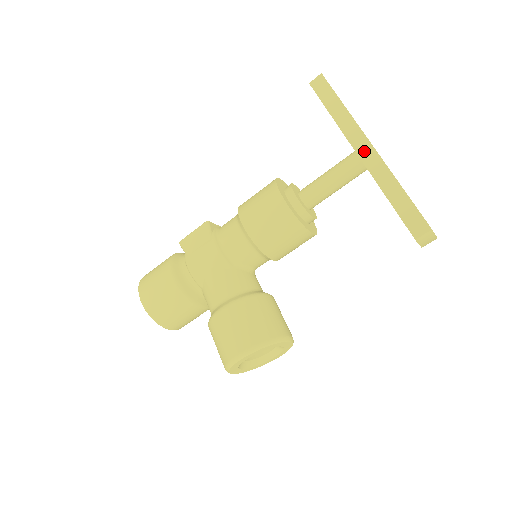
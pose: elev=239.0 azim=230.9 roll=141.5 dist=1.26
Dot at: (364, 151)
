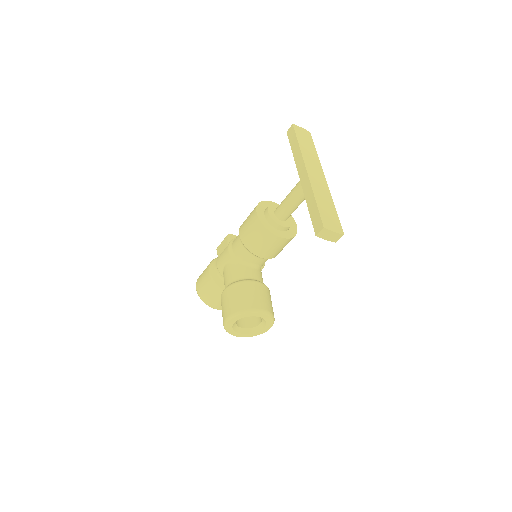
Dot at: (303, 176)
